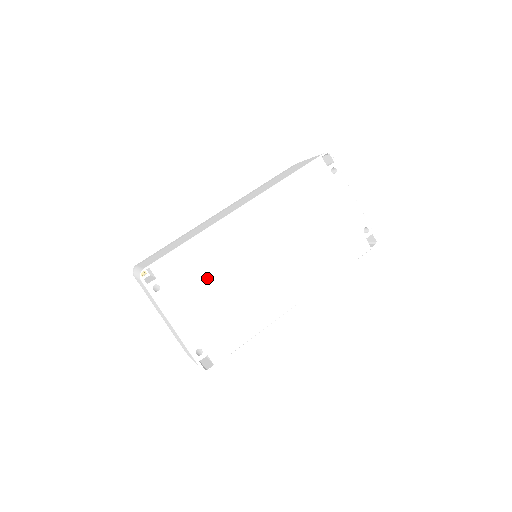
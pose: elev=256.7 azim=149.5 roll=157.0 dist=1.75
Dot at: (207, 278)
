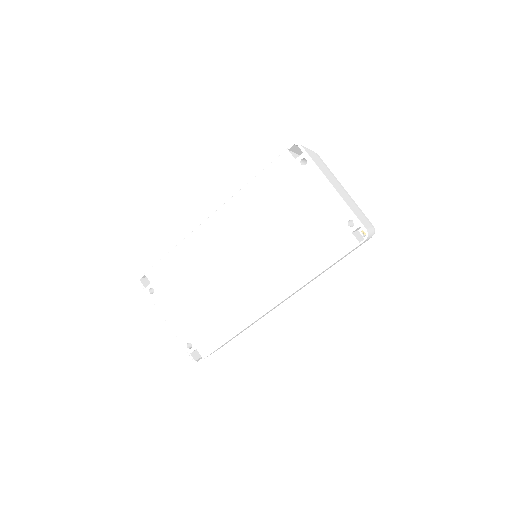
Dot at: (189, 282)
